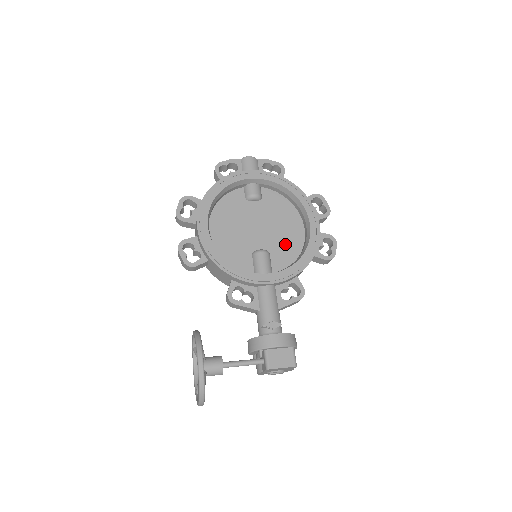
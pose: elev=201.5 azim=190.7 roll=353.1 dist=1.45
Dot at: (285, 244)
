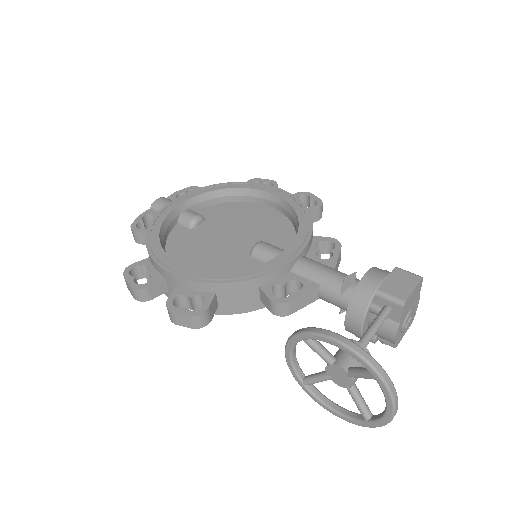
Dot at: (269, 228)
